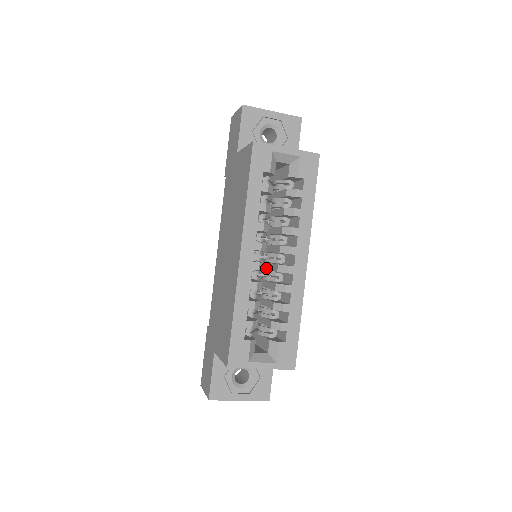
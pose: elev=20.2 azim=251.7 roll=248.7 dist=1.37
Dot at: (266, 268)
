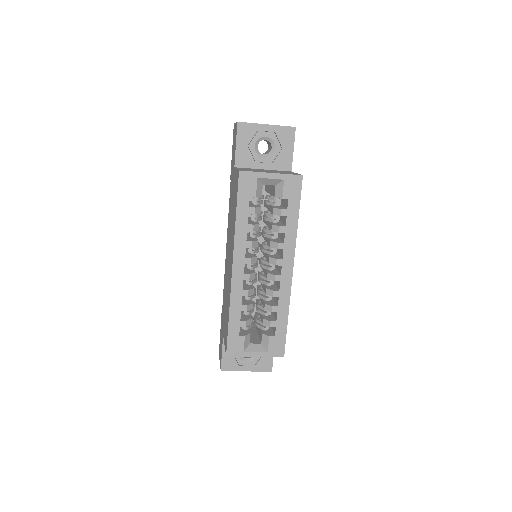
Dot at: (262, 269)
